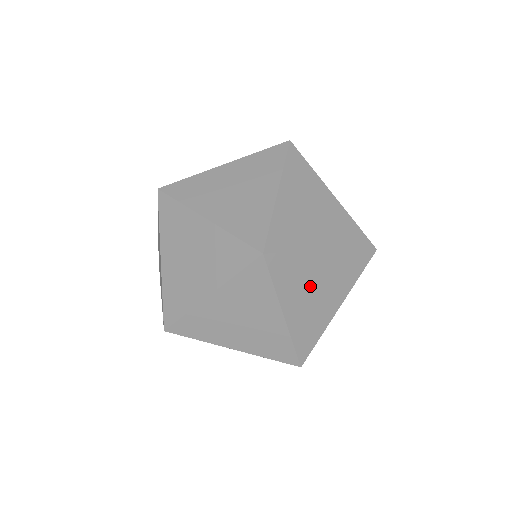
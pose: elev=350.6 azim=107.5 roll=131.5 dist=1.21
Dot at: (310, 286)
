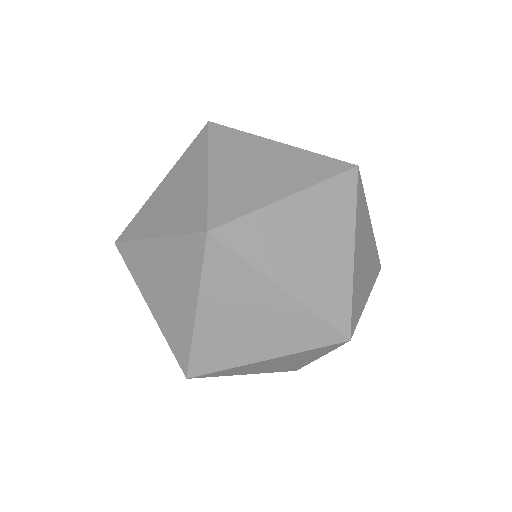
Dot at: (251, 160)
